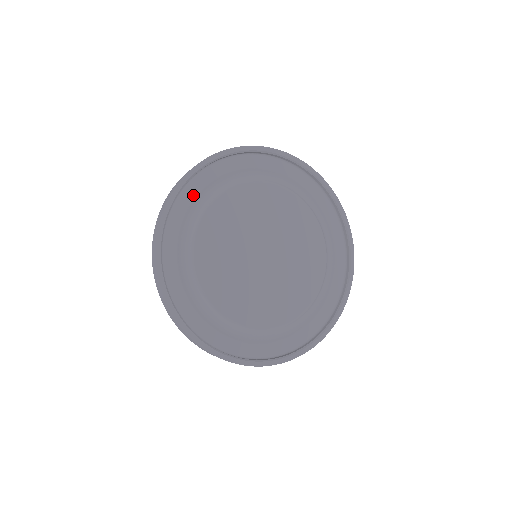
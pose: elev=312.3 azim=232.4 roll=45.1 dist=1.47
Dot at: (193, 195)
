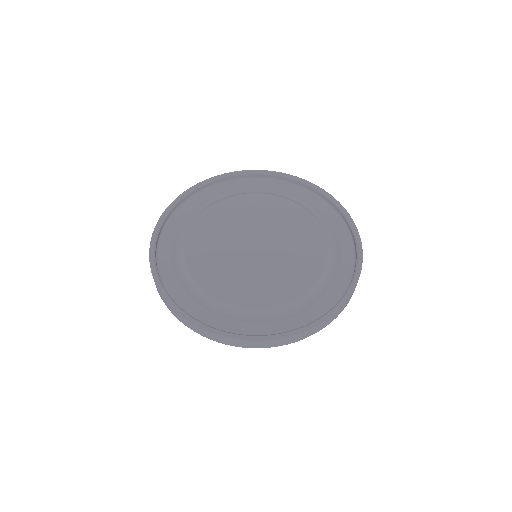
Dot at: (179, 221)
